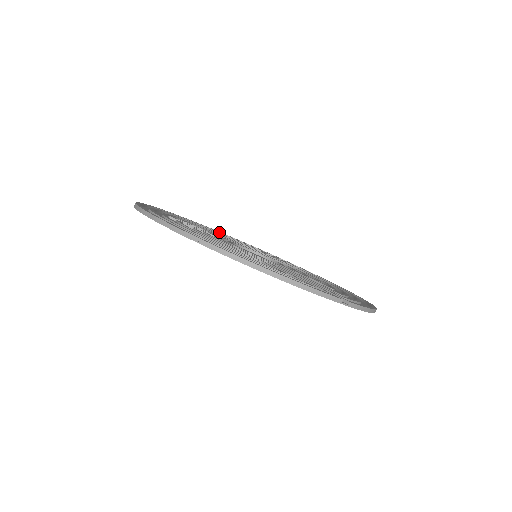
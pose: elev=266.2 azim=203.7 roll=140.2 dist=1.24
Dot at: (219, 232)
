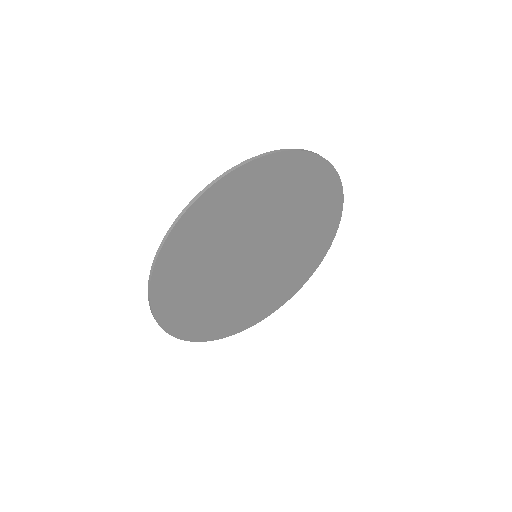
Dot at: (169, 311)
